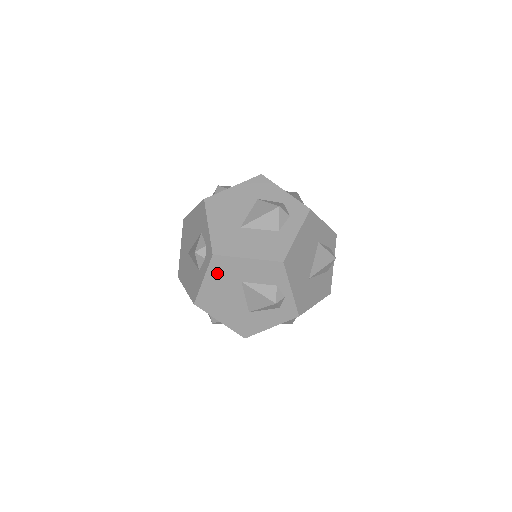
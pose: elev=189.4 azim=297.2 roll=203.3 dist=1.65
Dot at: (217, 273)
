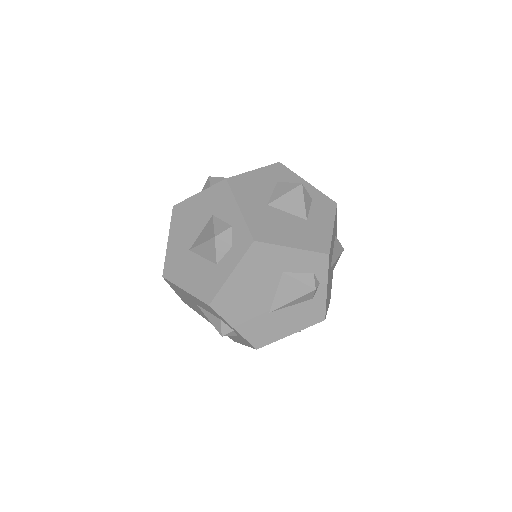
Dot at: (177, 290)
